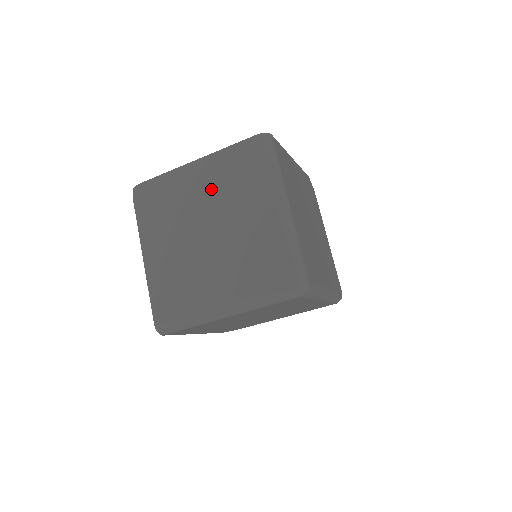
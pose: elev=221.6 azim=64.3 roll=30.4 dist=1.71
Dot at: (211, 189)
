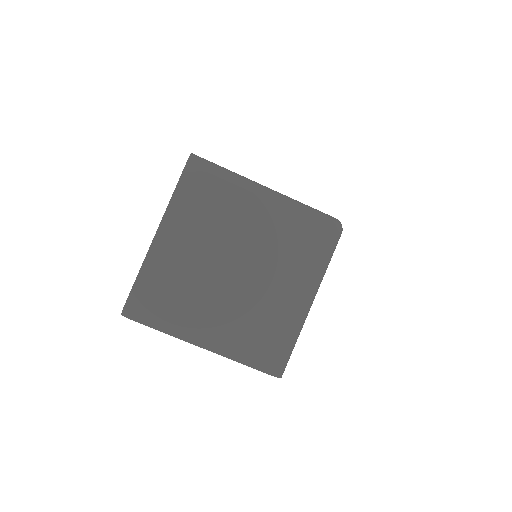
Dot at: occluded
